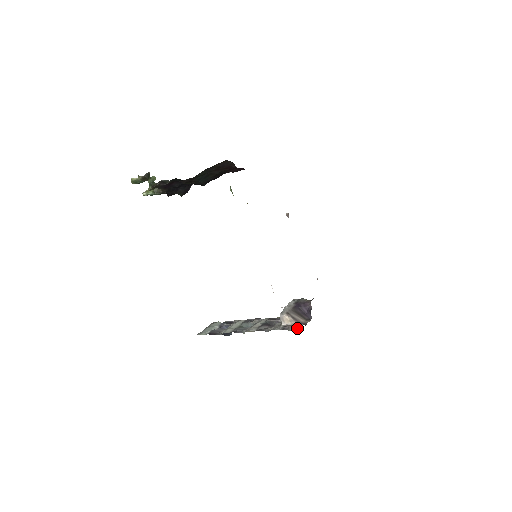
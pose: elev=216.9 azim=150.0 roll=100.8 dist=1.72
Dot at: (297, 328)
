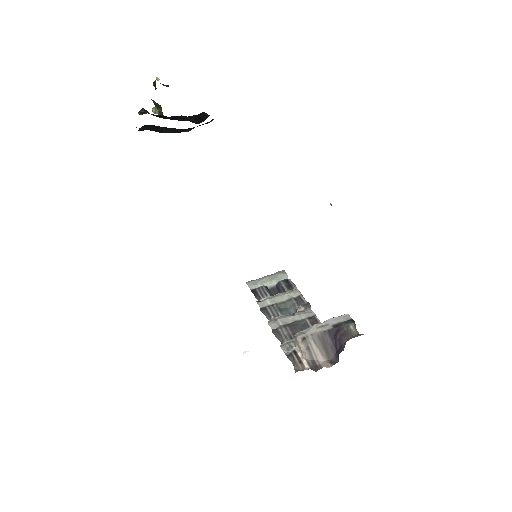
Dot at: (297, 369)
